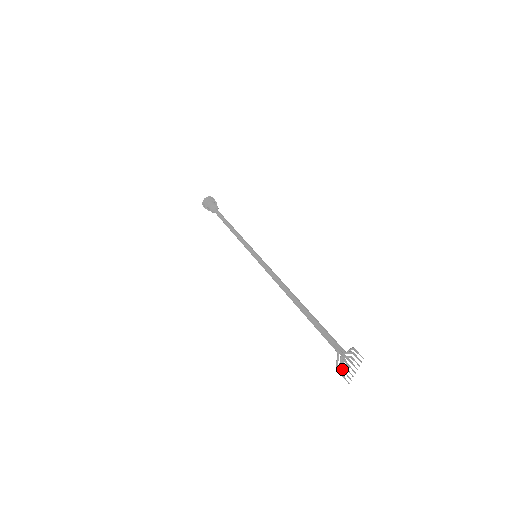
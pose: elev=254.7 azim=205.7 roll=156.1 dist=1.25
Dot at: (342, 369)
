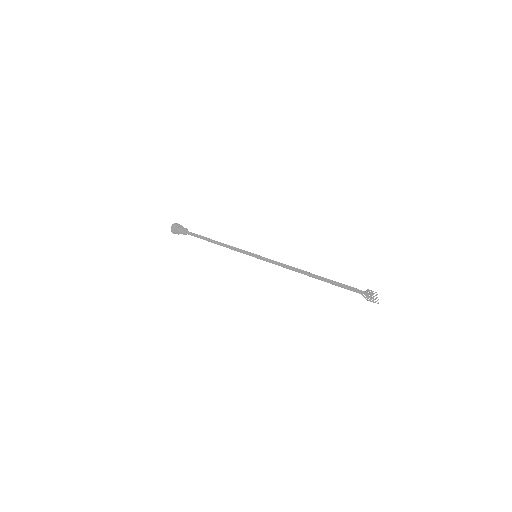
Dot at: (370, 300)
